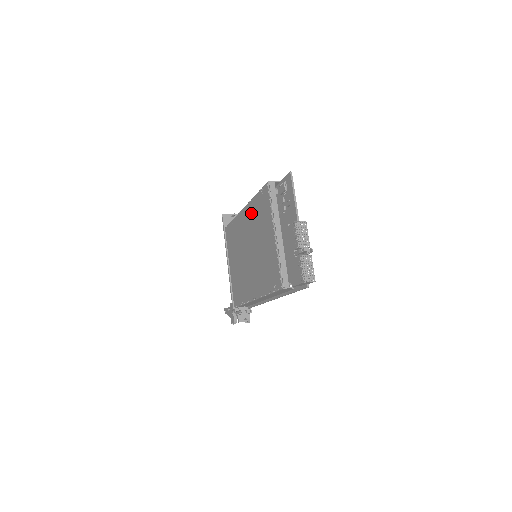
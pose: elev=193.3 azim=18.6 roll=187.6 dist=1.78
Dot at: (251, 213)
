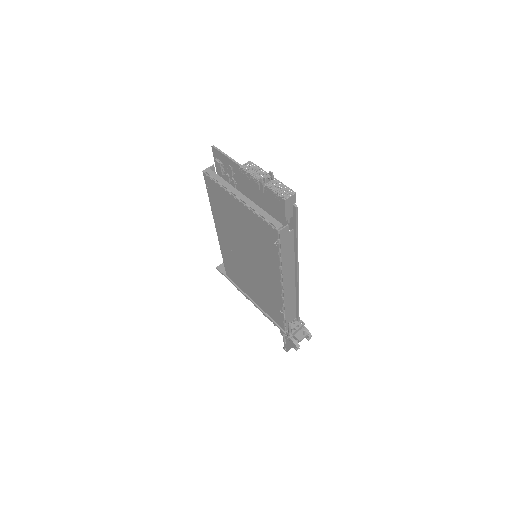
Dot at: (220, 221)
